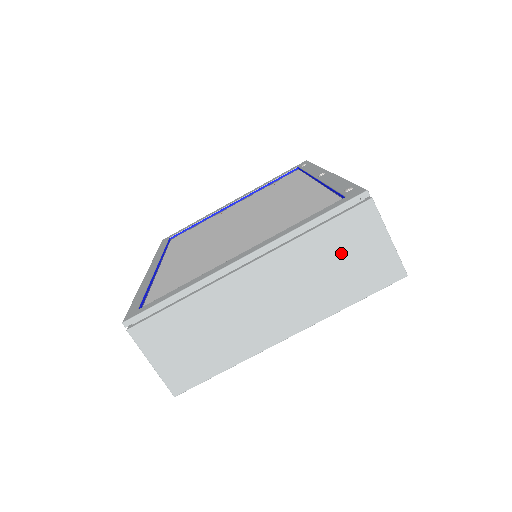
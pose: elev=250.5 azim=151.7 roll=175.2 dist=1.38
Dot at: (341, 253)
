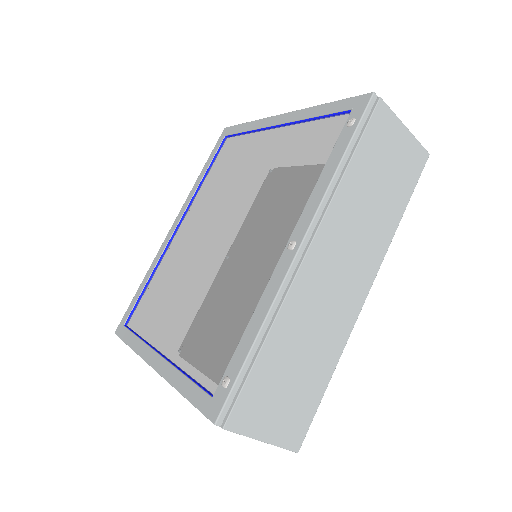
Dot at: occluded
